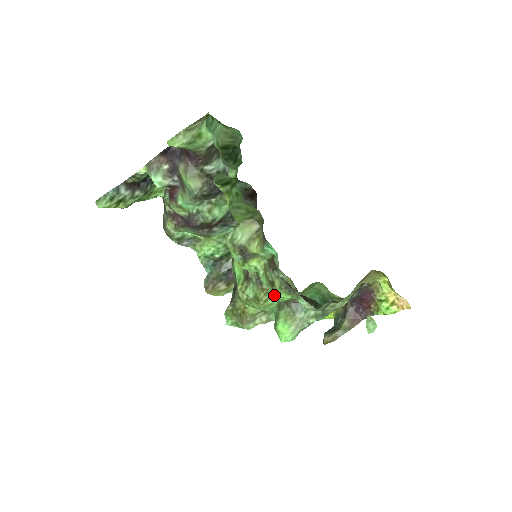
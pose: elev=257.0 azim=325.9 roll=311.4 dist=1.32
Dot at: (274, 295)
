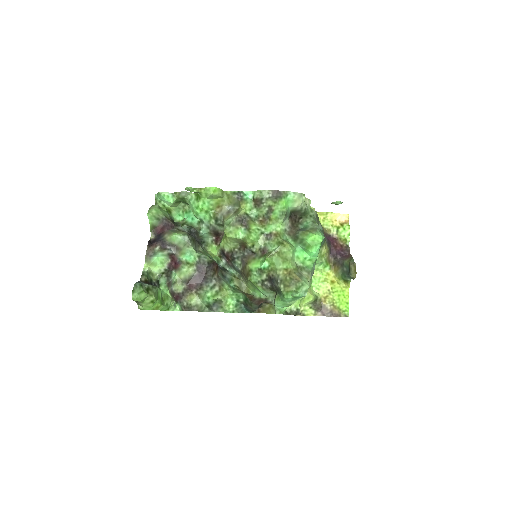
Dot at: (285, 238)
